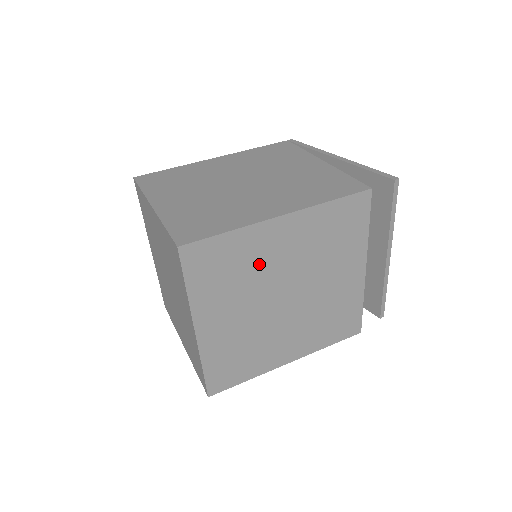
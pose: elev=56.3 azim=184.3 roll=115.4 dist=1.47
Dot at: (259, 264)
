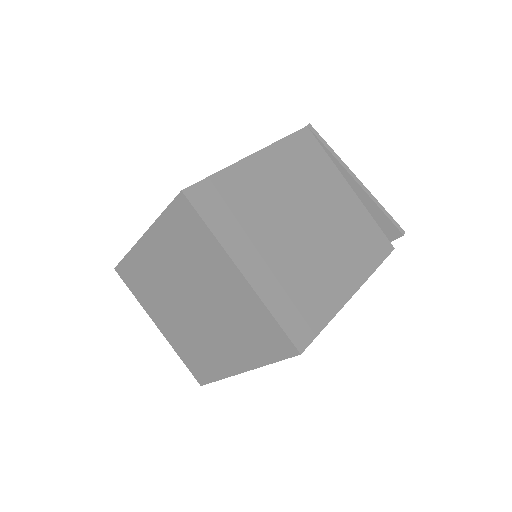
Dot at: occluded
